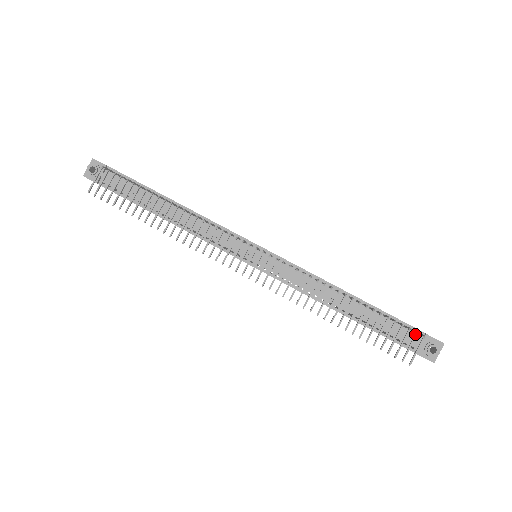
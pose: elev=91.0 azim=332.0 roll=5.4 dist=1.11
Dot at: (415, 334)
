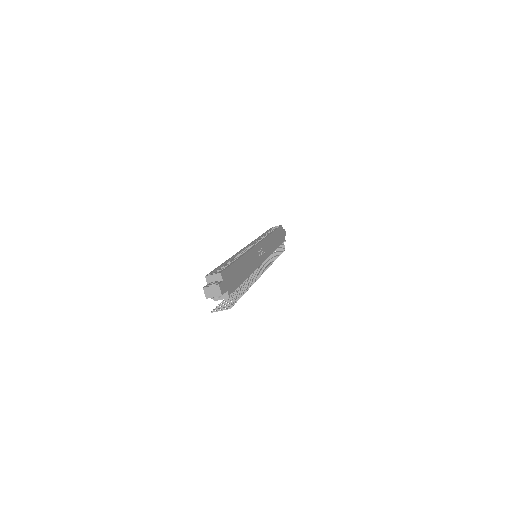
Dot at: occluded
